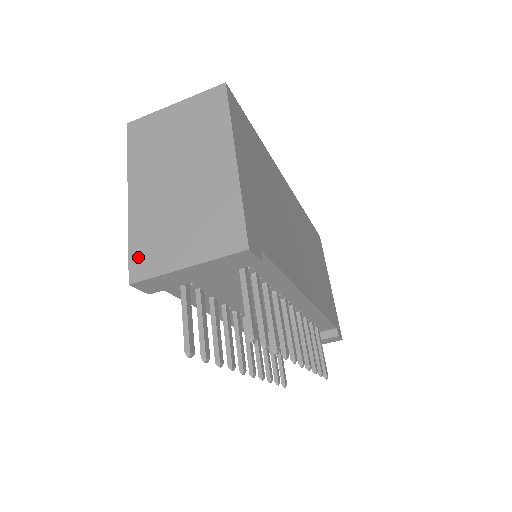
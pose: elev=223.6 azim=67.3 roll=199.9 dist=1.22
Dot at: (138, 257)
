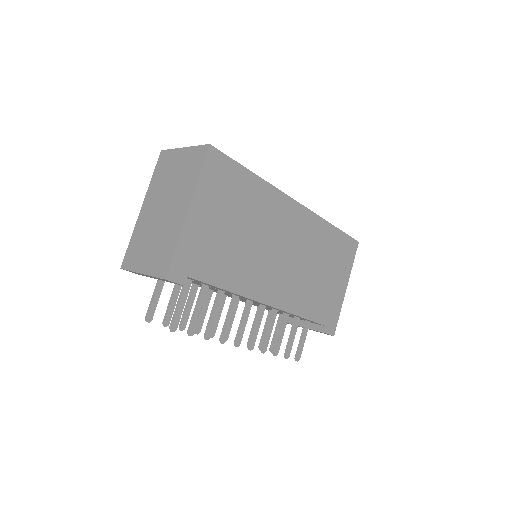
Dot at: (129, 253)
